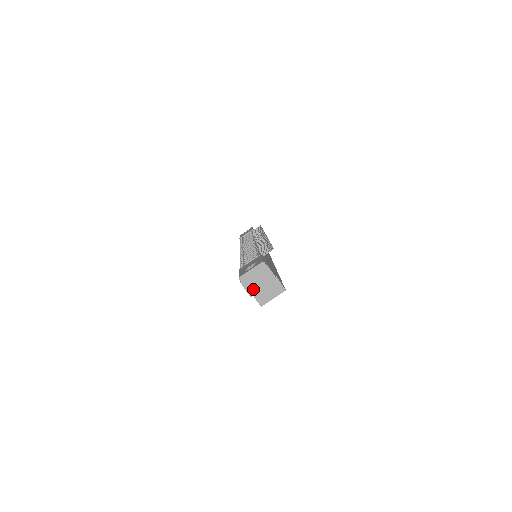
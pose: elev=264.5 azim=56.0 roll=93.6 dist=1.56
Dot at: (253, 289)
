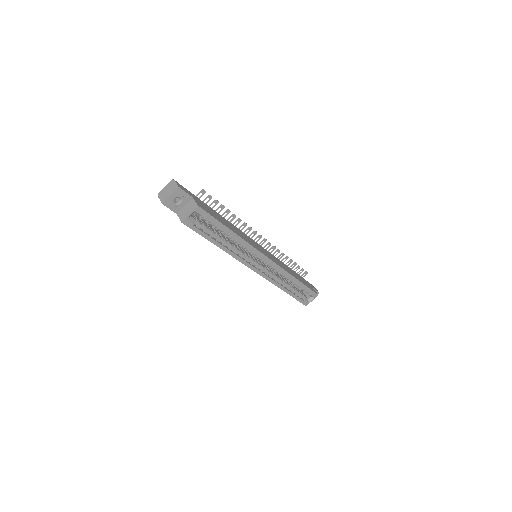
Dot at: (164, 198)
